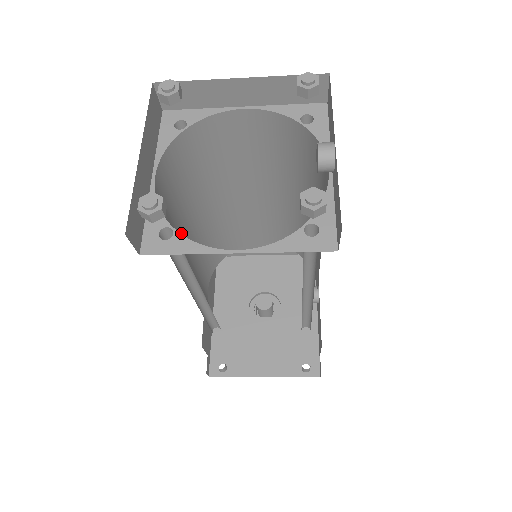
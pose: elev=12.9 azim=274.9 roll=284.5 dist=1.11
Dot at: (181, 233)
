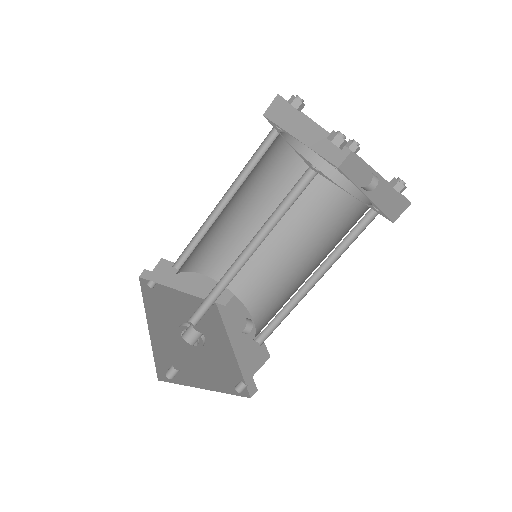
Dot at: occluded
